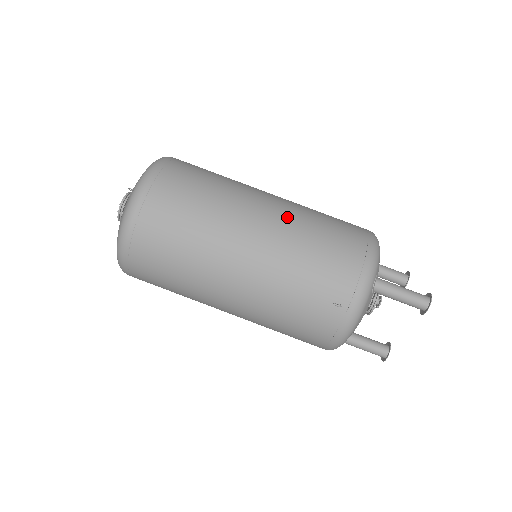
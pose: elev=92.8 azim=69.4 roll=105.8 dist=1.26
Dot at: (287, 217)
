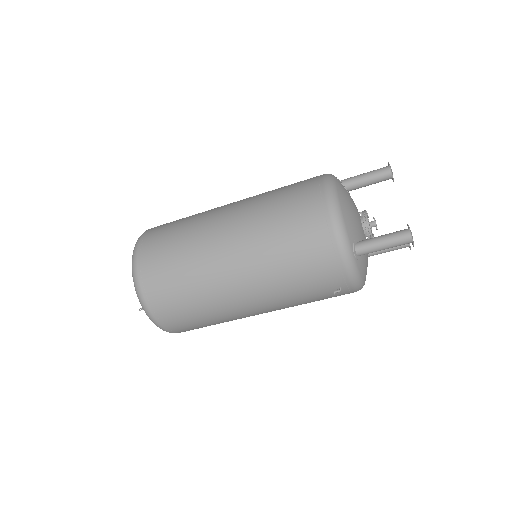
Dot at: (252, 256)
